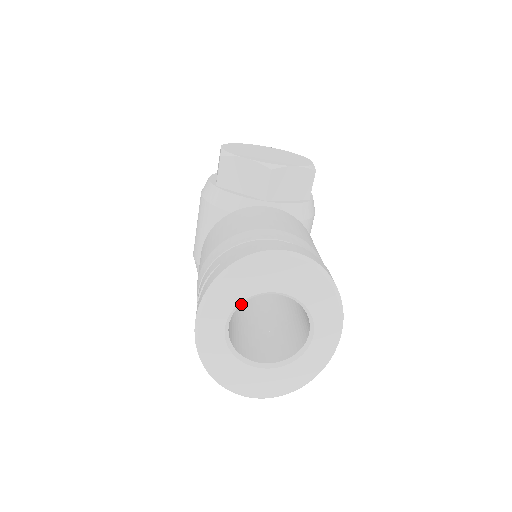
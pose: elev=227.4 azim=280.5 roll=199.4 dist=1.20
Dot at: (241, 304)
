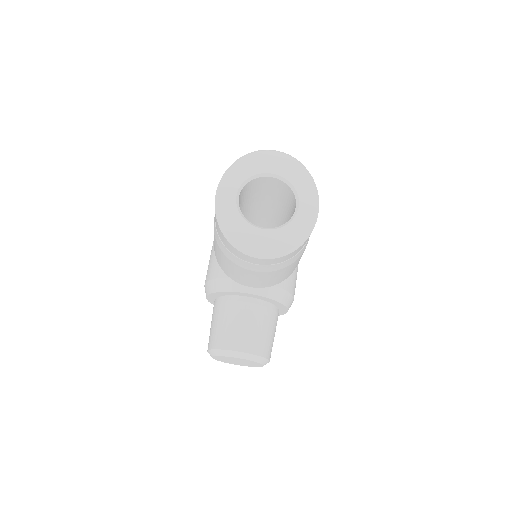
Dot at: occluded
